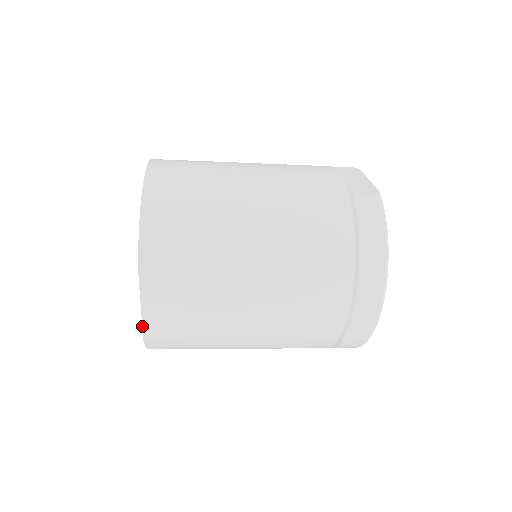
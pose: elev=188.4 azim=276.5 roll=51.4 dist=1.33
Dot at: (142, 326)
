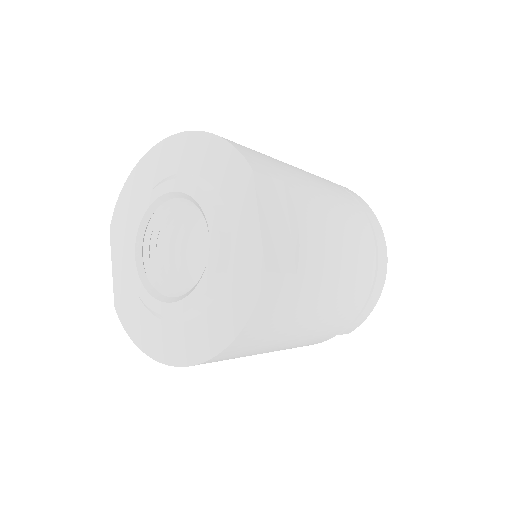
Dot at: (263, 251)
